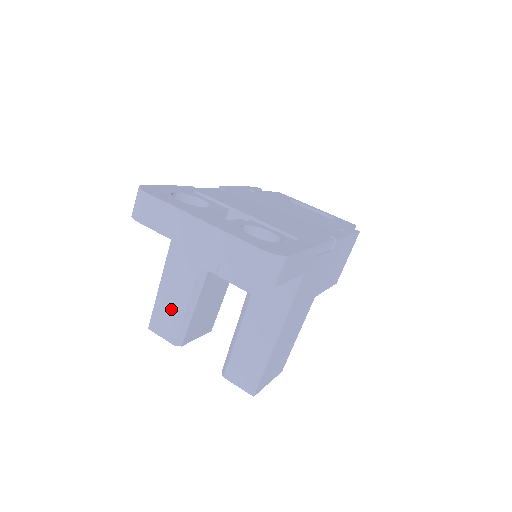
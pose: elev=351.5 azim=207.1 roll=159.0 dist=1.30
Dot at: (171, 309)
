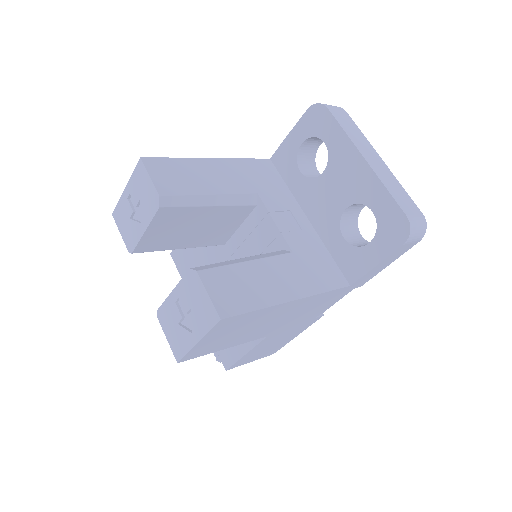
Dot at: (192, 178)
